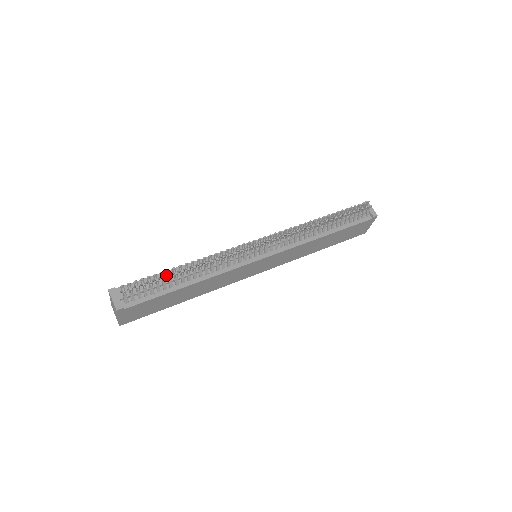
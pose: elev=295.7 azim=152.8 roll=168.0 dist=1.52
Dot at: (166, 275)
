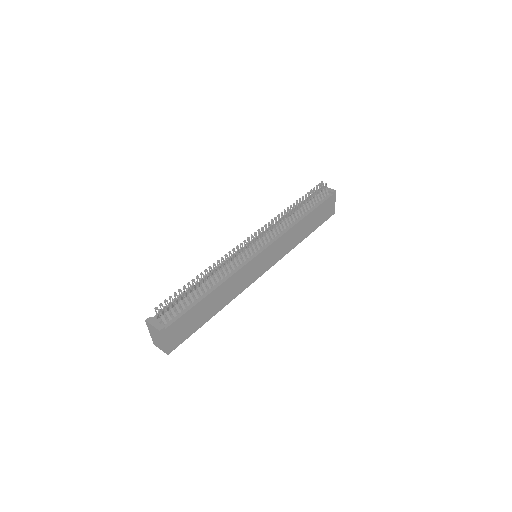
Dot at: occluded
